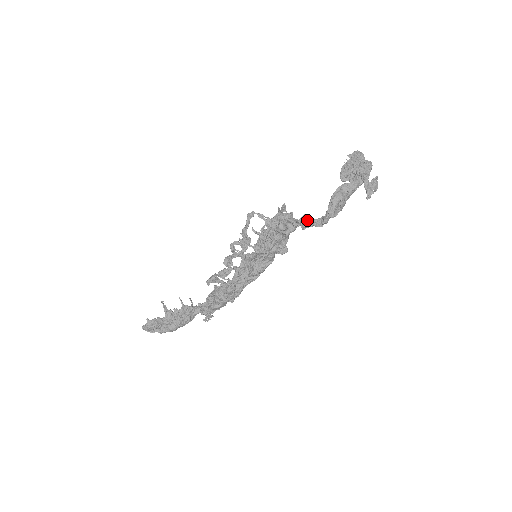
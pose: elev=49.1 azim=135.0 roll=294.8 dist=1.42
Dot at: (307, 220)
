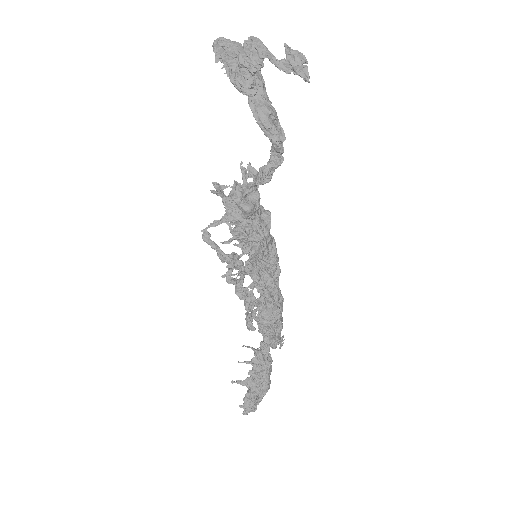
Dot at: (263, 173)
